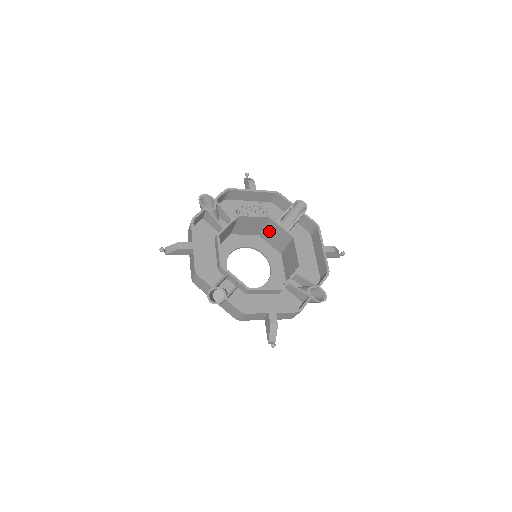
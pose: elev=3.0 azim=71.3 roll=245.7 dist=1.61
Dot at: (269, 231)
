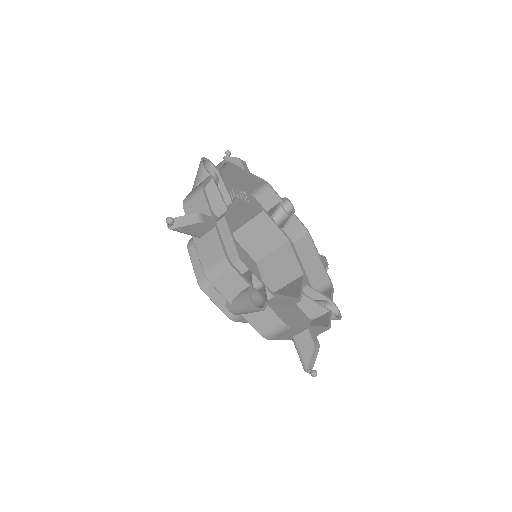
Dot at: (252, 229)
